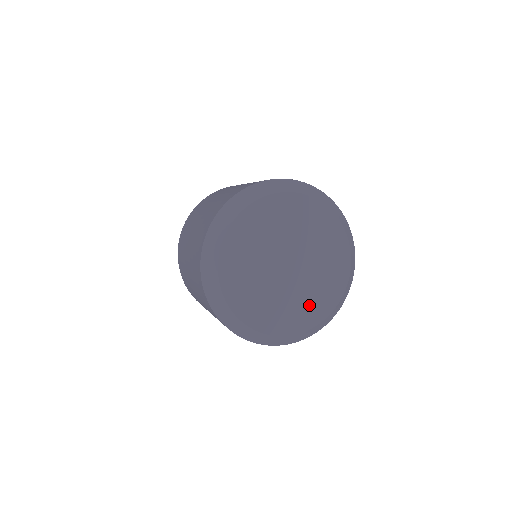
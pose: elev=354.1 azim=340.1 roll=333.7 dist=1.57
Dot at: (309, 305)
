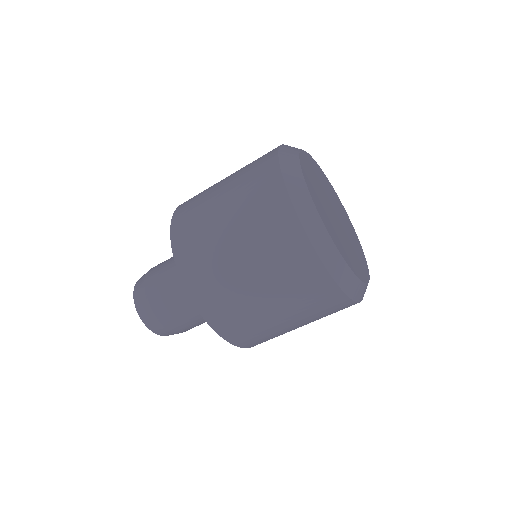
Dot at: (343, 247)
